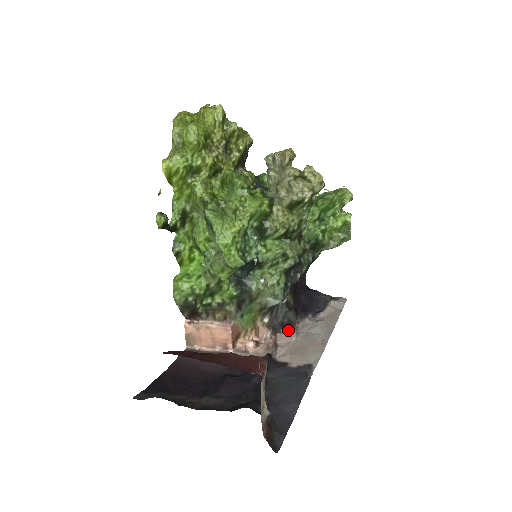
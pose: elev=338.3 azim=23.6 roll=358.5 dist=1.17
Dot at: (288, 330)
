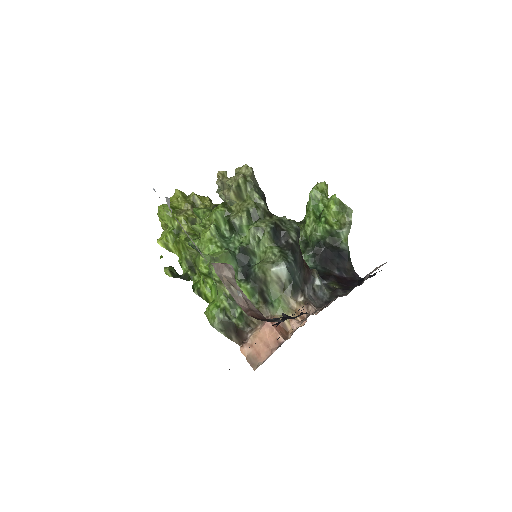
Dot at: occluded
